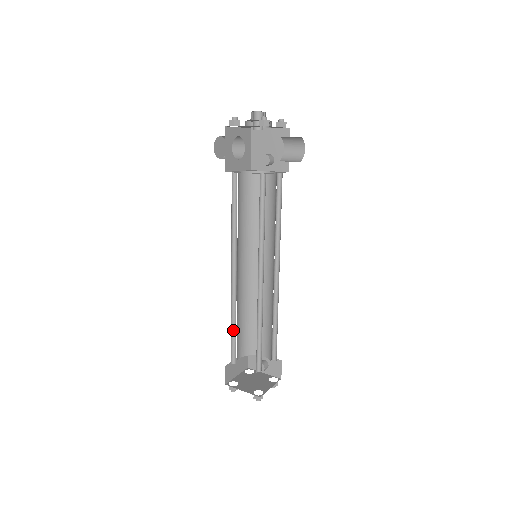
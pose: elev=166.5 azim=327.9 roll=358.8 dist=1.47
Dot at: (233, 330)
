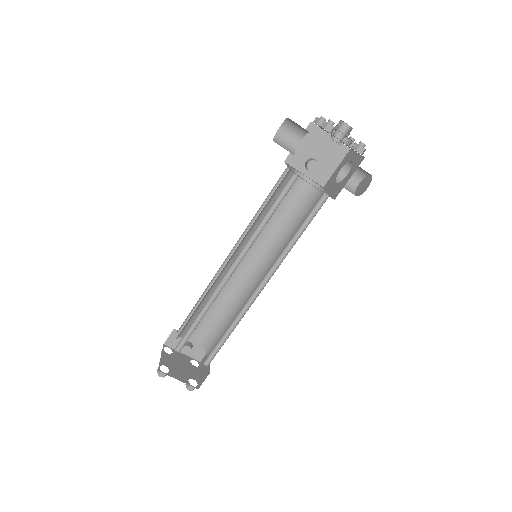
Dot at: (194, 320)
